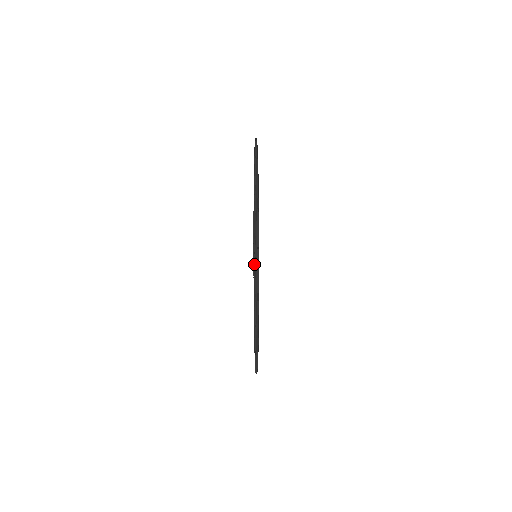
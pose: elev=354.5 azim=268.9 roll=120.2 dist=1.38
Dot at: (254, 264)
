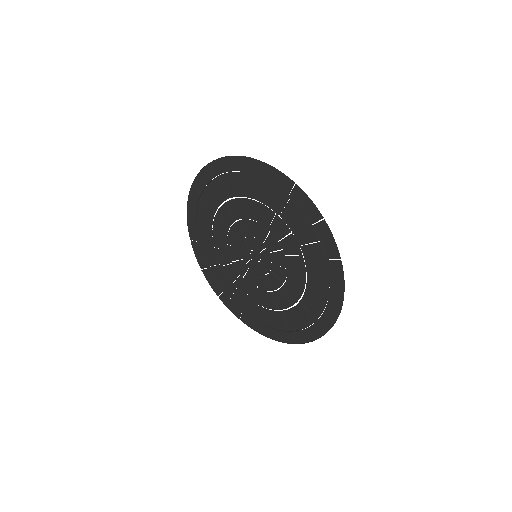
Dot at: (227, 237)
